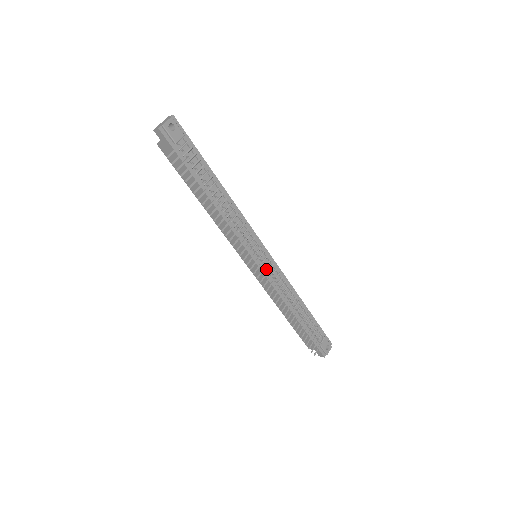
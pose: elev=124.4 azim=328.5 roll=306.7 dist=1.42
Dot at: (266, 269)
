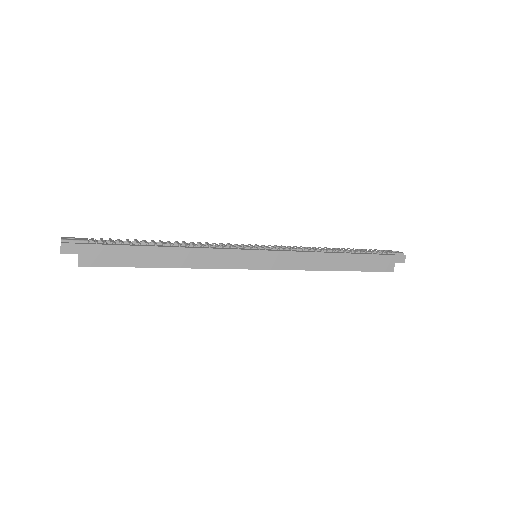
Dot at: (274, 250)
